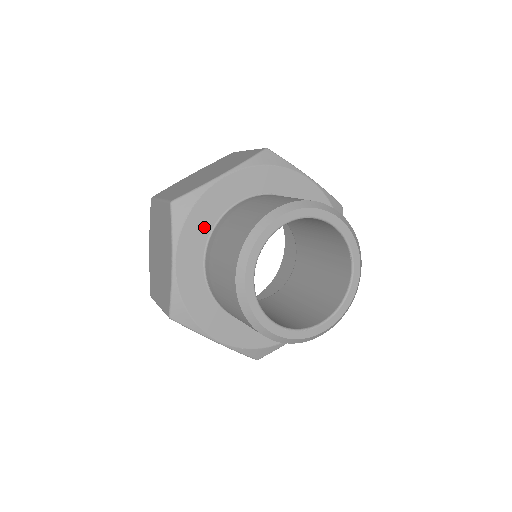
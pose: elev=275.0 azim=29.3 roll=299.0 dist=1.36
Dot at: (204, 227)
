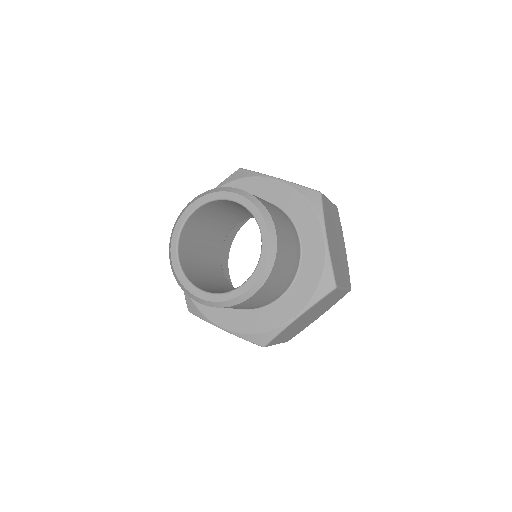
Dot at: occluded
